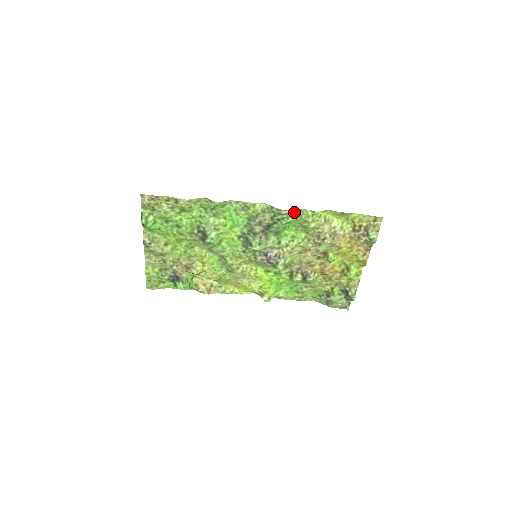
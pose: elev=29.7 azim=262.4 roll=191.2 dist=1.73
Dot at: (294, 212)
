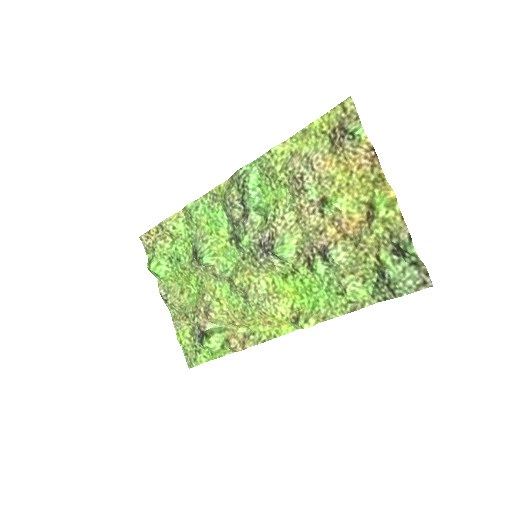
Dot at: (252, 166)
